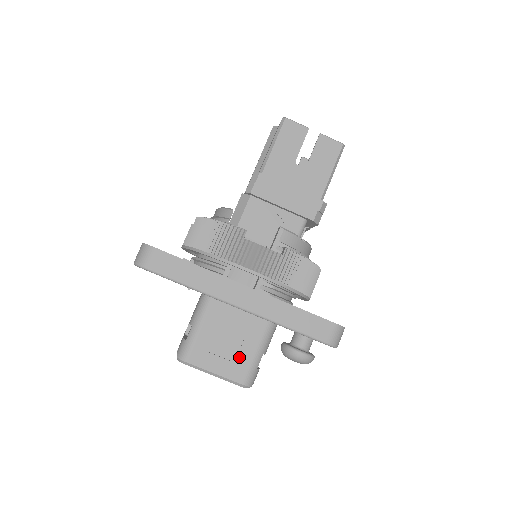
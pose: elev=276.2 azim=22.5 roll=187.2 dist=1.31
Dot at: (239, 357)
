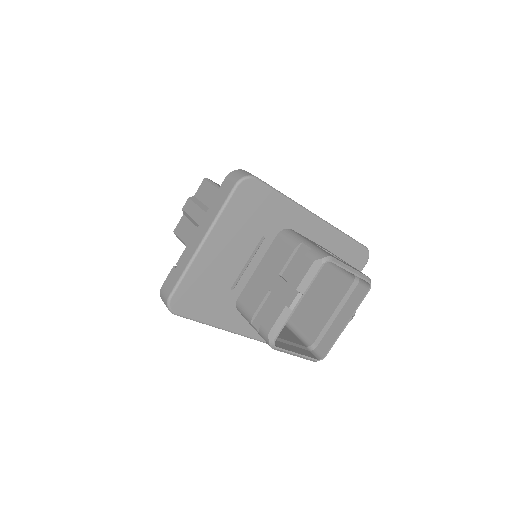
Dot at: (345, 262)
